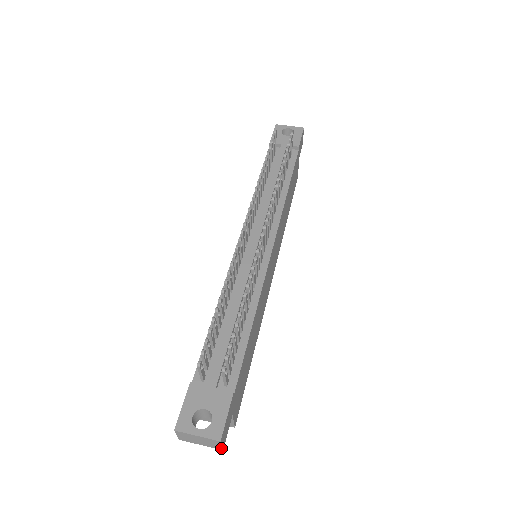
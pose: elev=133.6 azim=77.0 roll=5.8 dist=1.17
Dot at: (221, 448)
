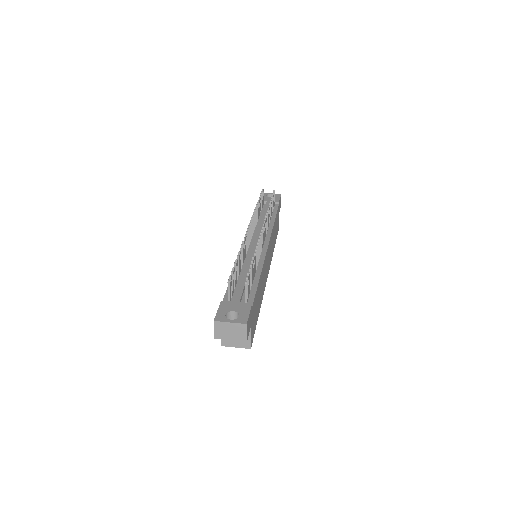
Dot at: (246, 338)
